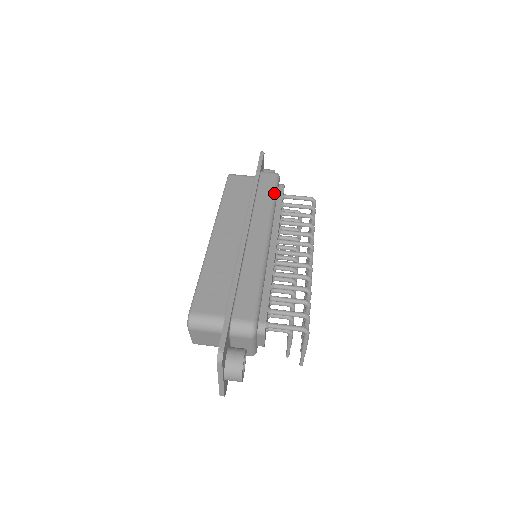
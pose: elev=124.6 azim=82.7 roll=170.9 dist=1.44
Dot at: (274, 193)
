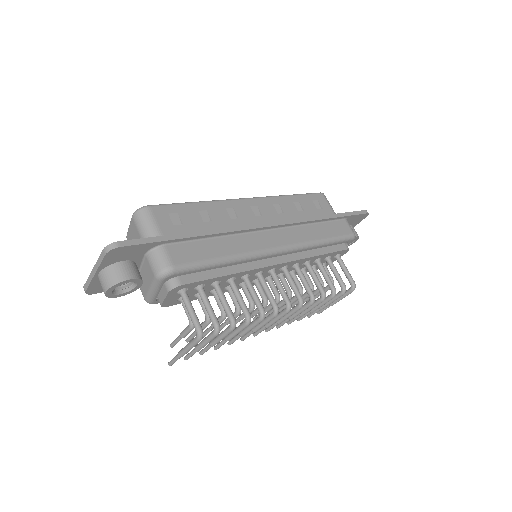
Dot at: (332, 239)
